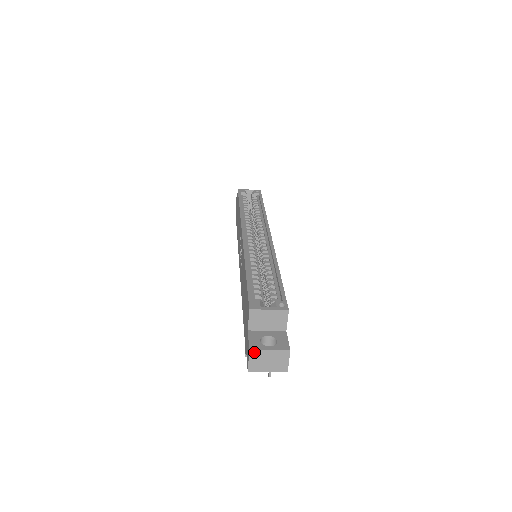
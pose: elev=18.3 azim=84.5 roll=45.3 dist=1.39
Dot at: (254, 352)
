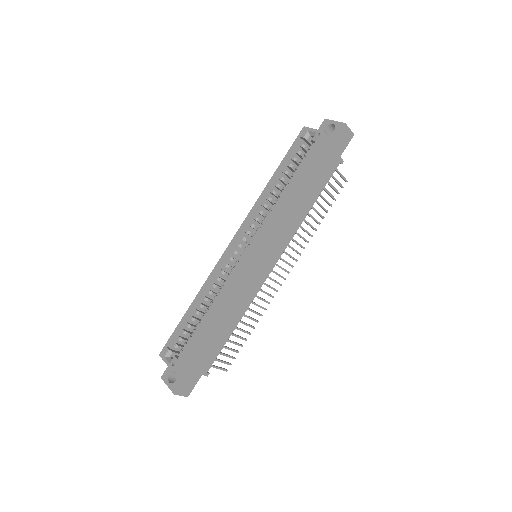
Dot at: (164, 380)
